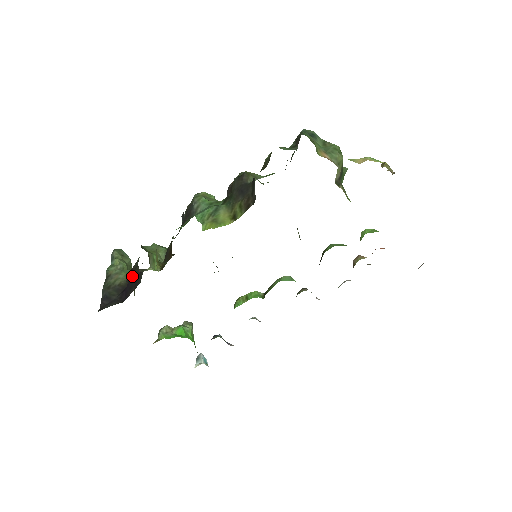
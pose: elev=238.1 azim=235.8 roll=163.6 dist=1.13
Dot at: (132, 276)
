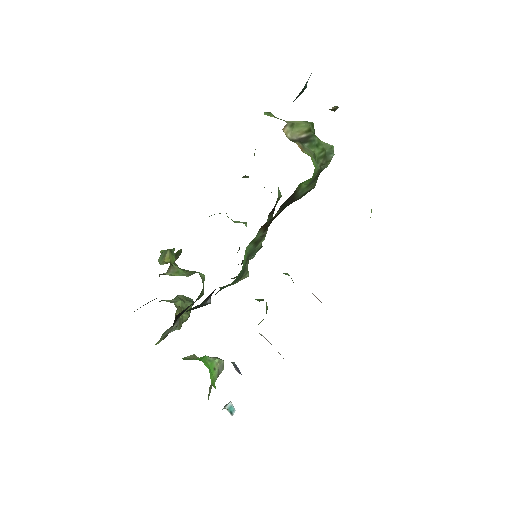
Dot at: occluded
